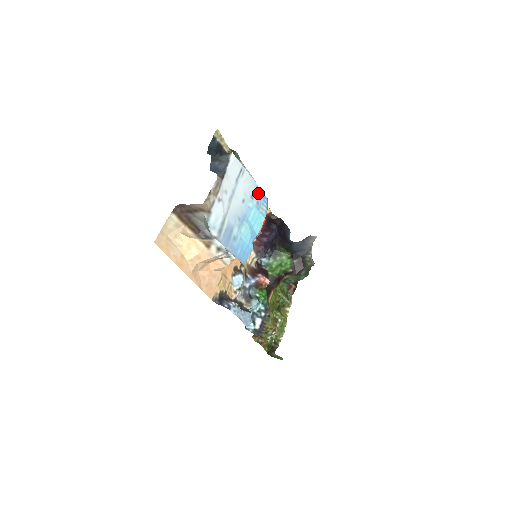
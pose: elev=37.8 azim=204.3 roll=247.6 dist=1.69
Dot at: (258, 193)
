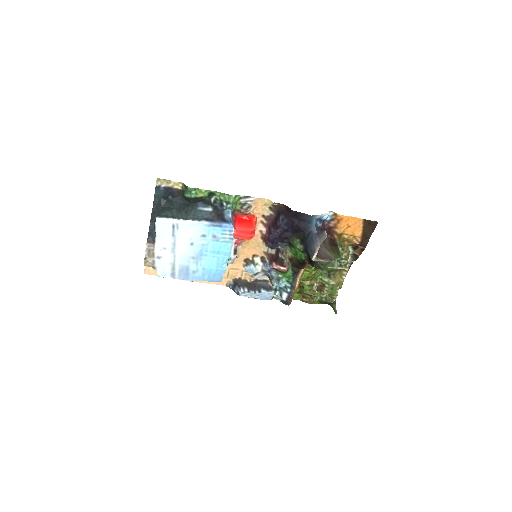
Dot at: (211, 228)
